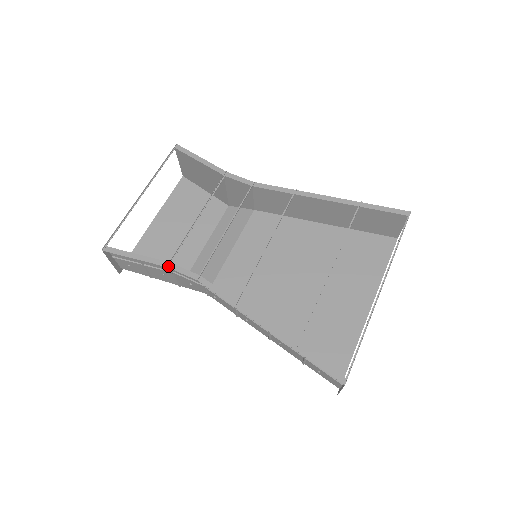
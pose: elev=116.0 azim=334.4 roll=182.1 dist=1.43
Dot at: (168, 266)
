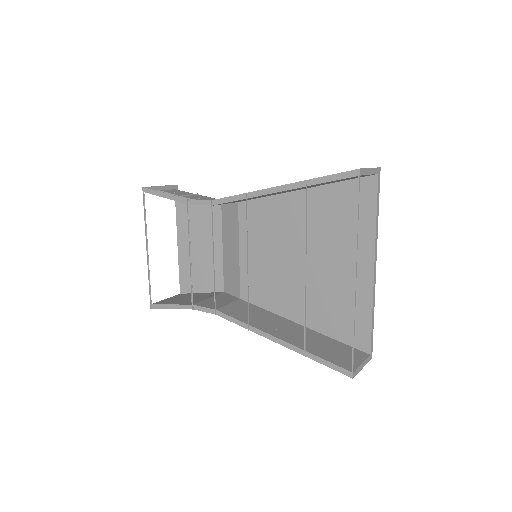
Dot at: (193, 308)
